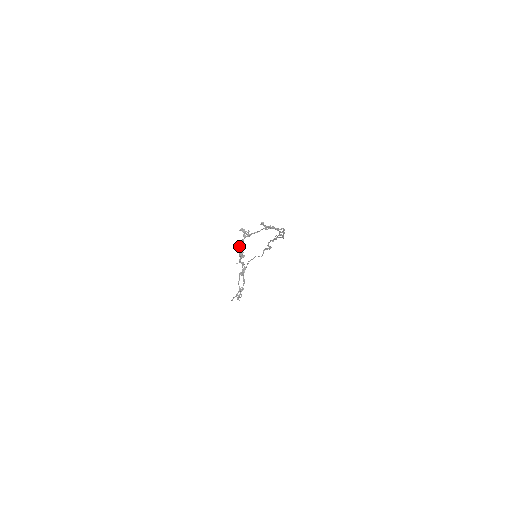
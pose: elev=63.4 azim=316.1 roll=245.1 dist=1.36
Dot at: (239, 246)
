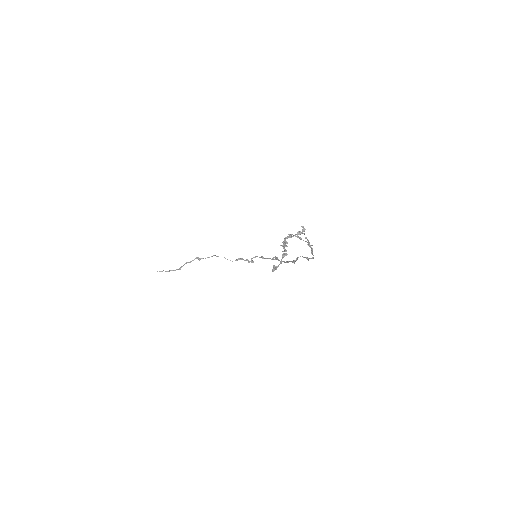
Dot at: (287, 236)
